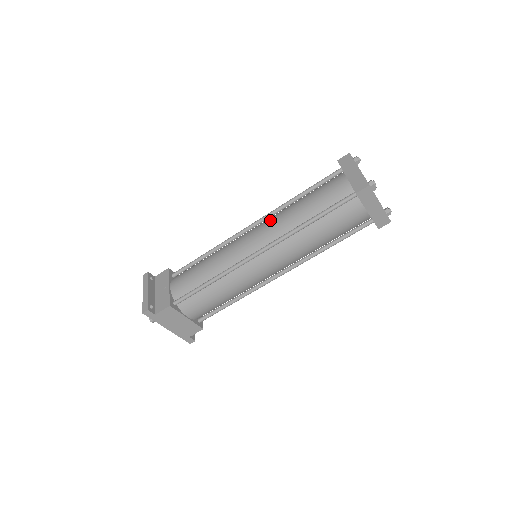
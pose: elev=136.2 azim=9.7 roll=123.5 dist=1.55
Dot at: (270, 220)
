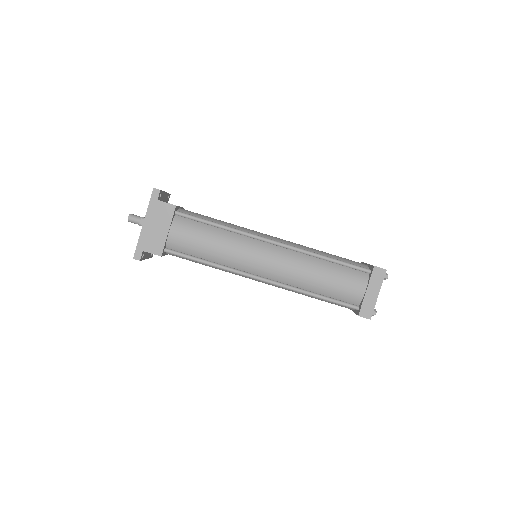
Dot at: occluded
